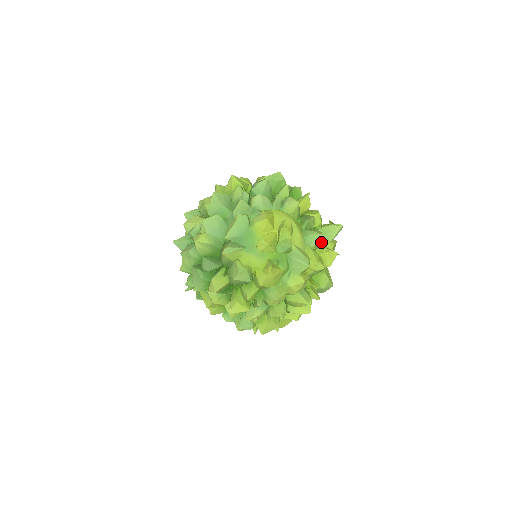
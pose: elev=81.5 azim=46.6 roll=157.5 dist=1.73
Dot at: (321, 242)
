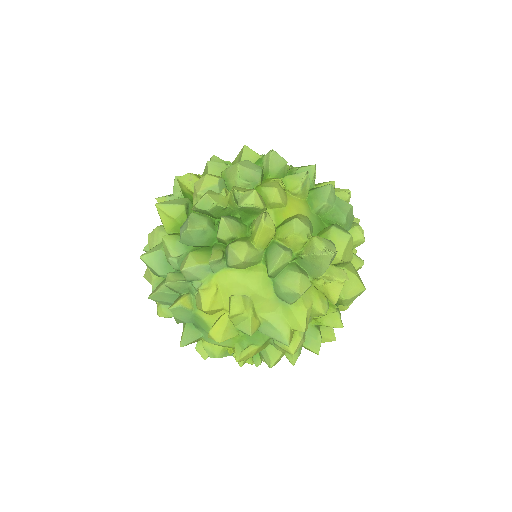
Dot at: occluded
